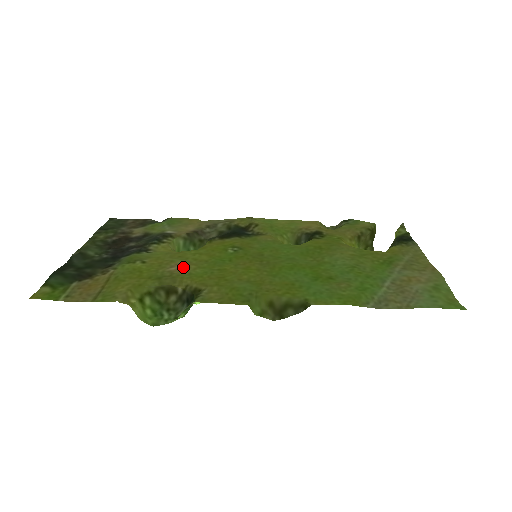
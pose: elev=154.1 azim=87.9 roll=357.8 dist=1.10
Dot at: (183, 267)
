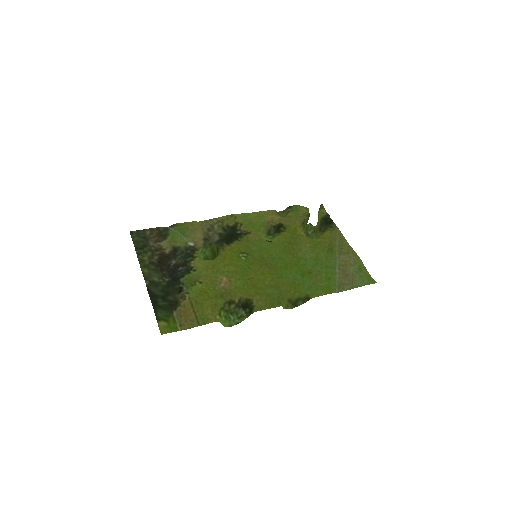
Dot at: (227, 282)
